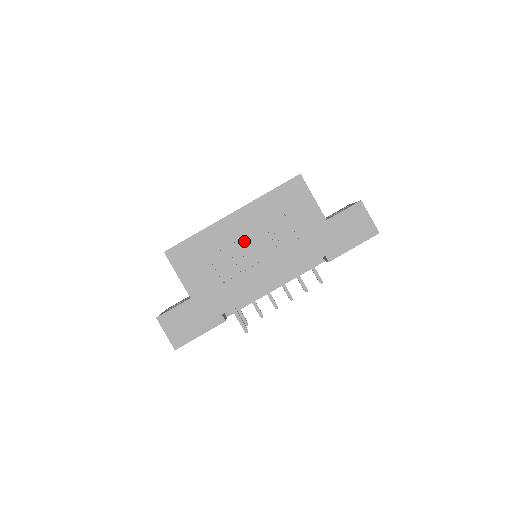
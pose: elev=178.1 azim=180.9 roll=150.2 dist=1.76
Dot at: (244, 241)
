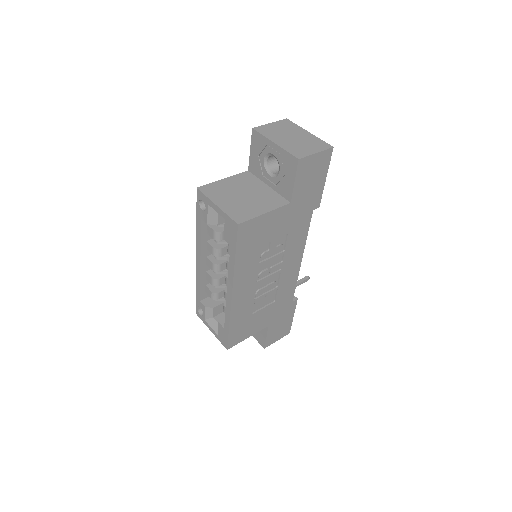
Dot at: (258, 284)
